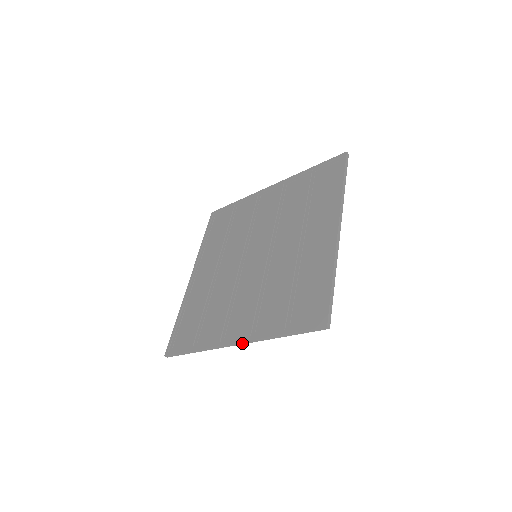
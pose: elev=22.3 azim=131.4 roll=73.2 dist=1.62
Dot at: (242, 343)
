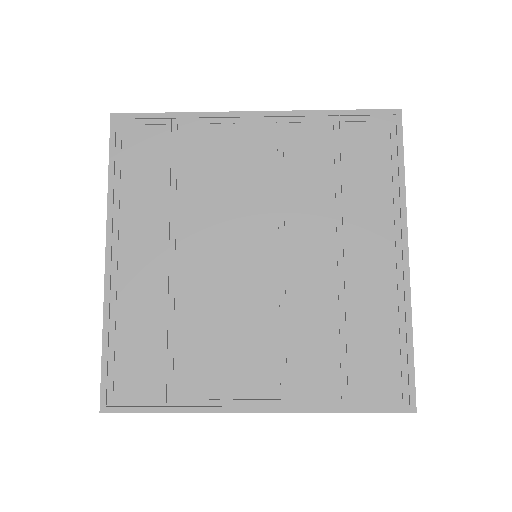
Dot at: (271, 412)
